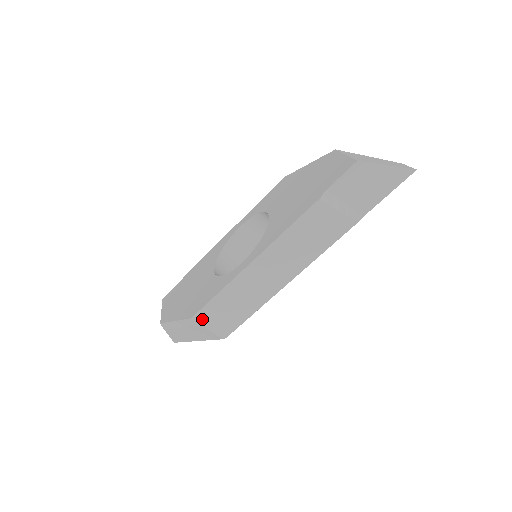
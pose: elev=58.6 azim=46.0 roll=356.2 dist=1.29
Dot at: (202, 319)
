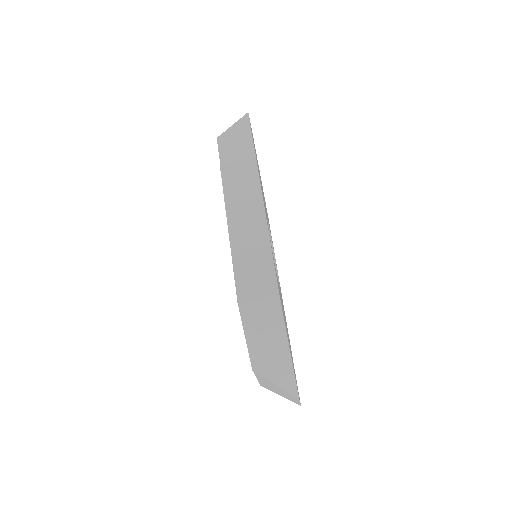
Dot at: (245, 295)
